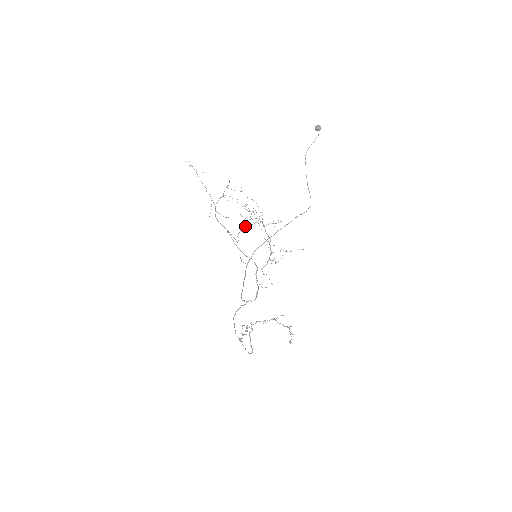
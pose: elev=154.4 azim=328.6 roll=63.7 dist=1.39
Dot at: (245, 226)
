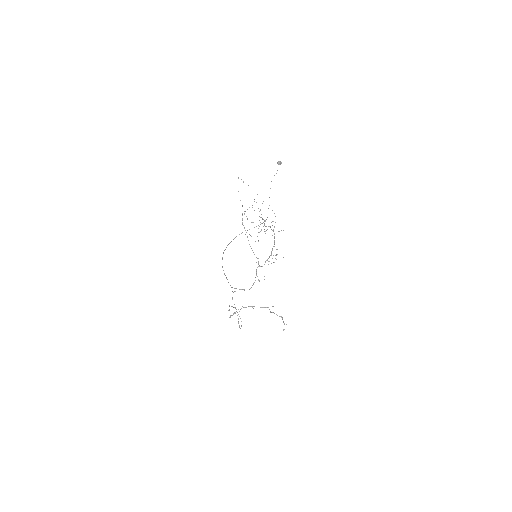
Dot at: (260, 231)
